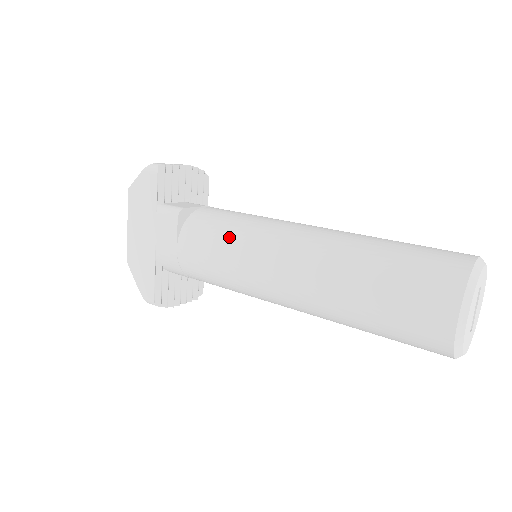
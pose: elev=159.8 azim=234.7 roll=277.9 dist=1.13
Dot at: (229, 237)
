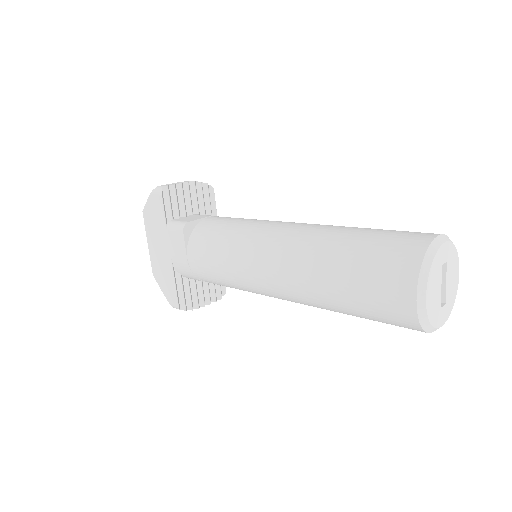
Dot at: (226, 243)
